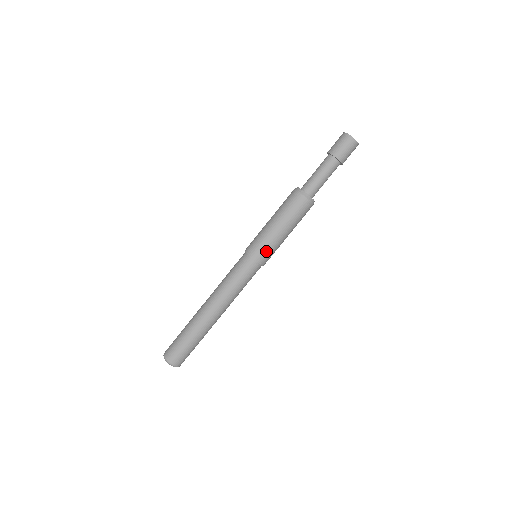
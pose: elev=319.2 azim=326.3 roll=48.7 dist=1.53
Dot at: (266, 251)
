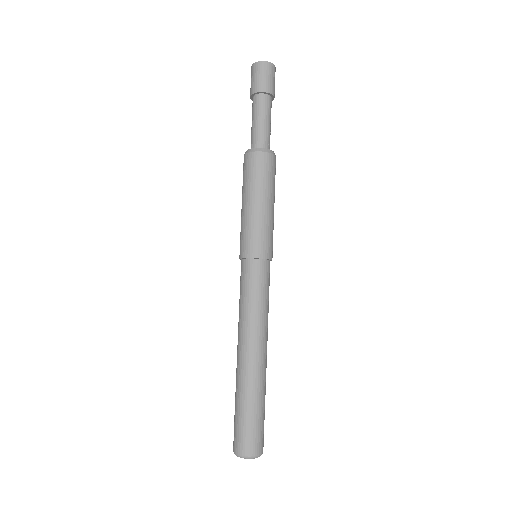
Dot at: (269, 240)
